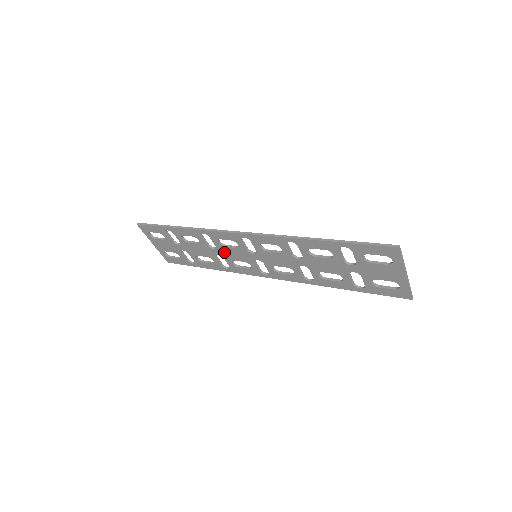
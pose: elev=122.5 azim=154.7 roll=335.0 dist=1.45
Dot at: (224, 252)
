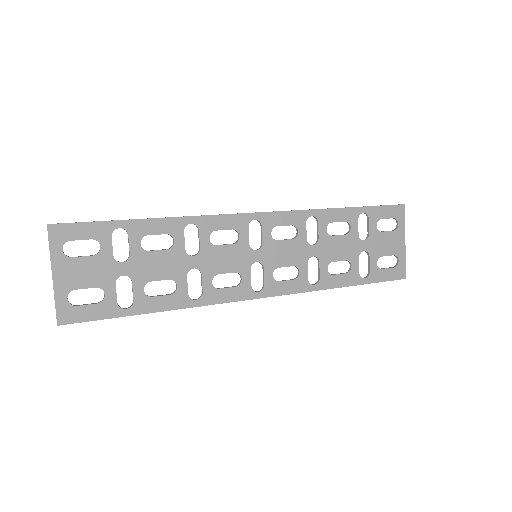
Dot at: (209, 259)
